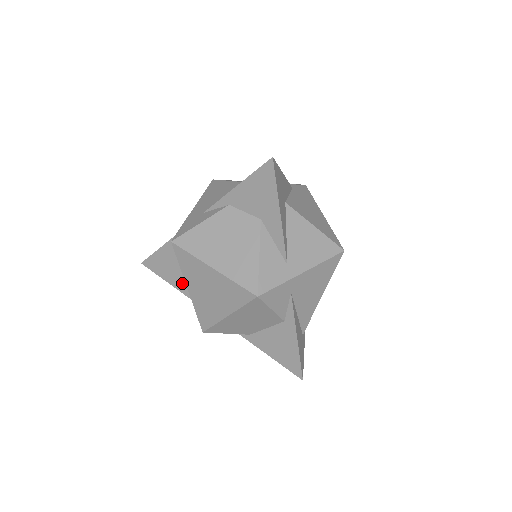
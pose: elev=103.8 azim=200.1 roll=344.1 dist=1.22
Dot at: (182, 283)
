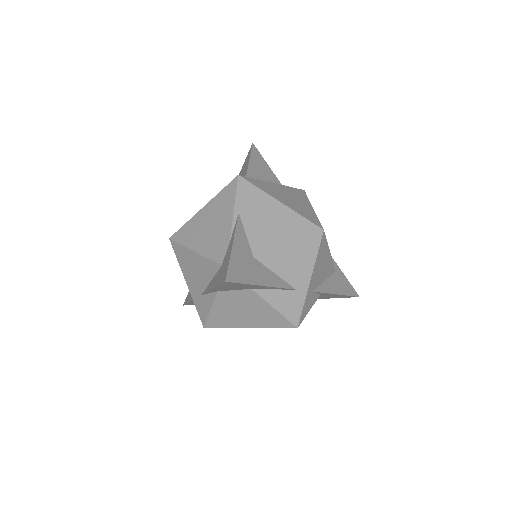
Dot at: occluded
